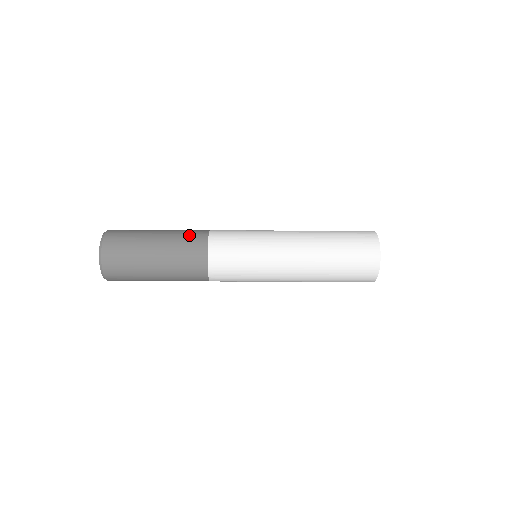
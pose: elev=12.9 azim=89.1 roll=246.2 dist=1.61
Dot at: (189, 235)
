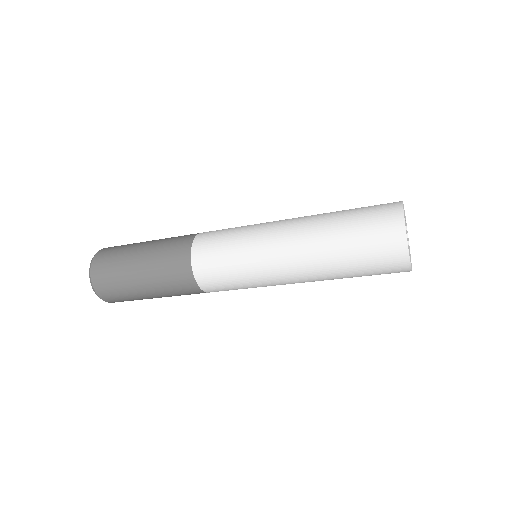
Dot at: (170, 263)
